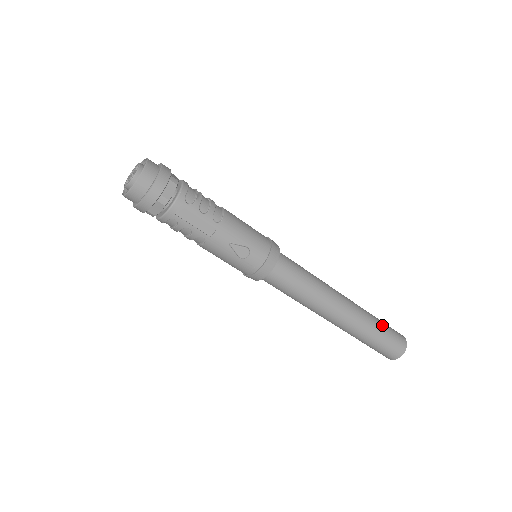
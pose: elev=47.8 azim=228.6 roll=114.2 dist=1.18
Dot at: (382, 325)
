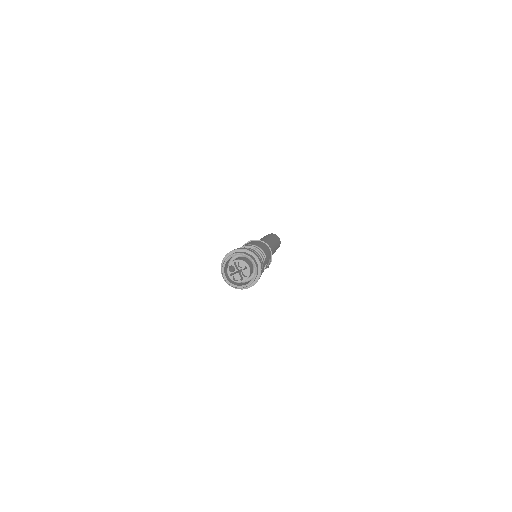
Dot at: (276, 238)
